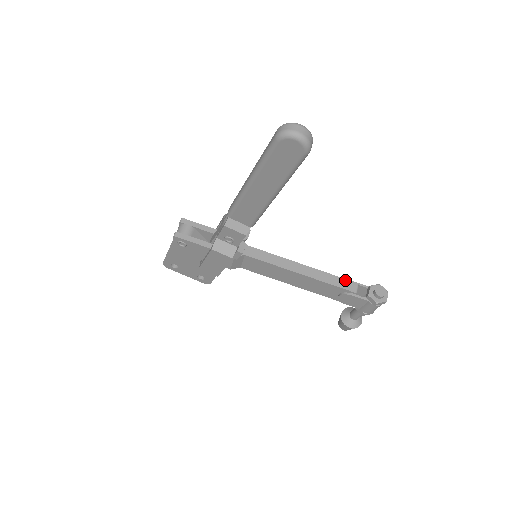
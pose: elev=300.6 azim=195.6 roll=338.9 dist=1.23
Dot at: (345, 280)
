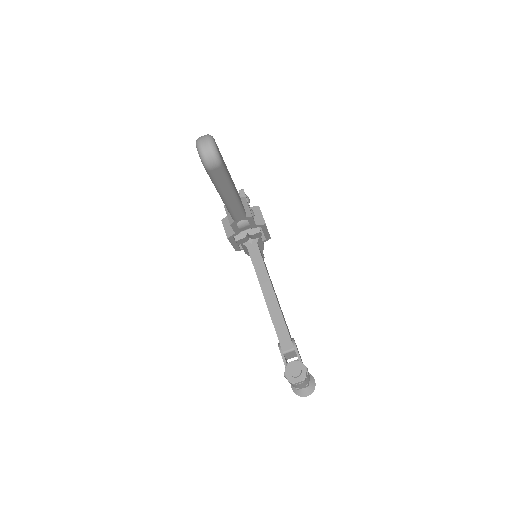
Dot at: (288, 335)
